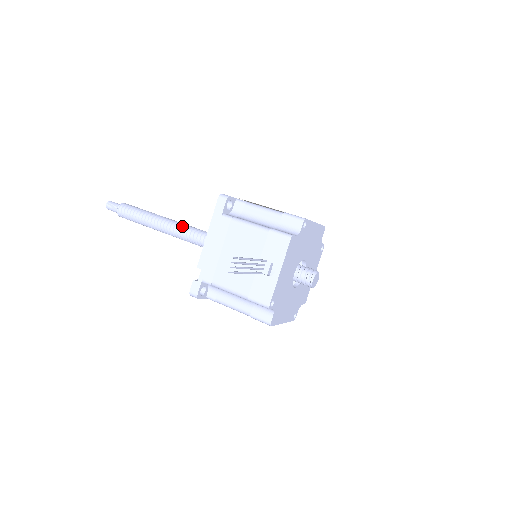
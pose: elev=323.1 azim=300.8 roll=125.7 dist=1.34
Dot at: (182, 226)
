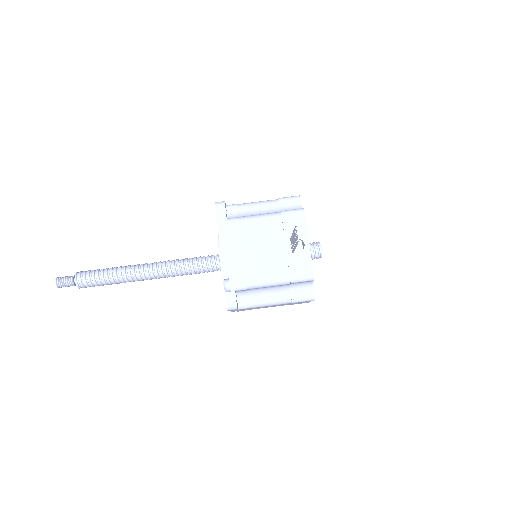
Dot at: (165, 263)
